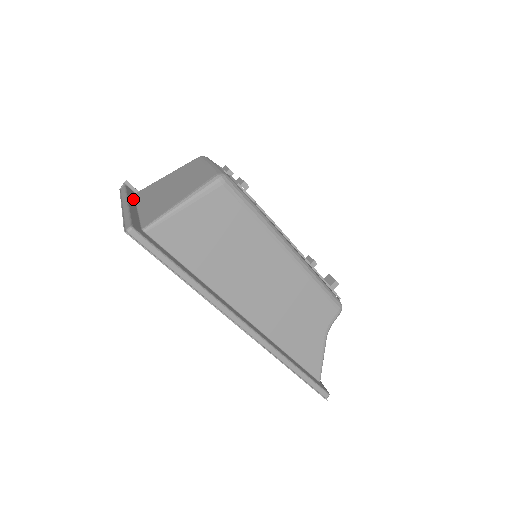
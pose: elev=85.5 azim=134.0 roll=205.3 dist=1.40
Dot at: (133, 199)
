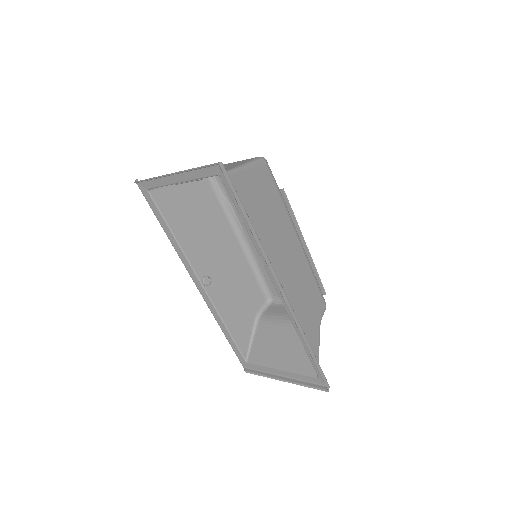
Dot at: (161, 183)
